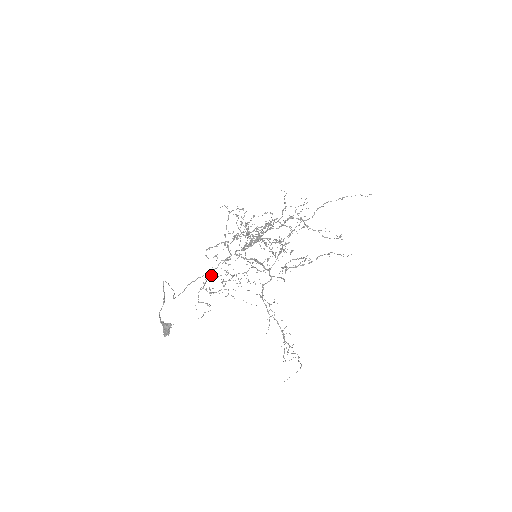
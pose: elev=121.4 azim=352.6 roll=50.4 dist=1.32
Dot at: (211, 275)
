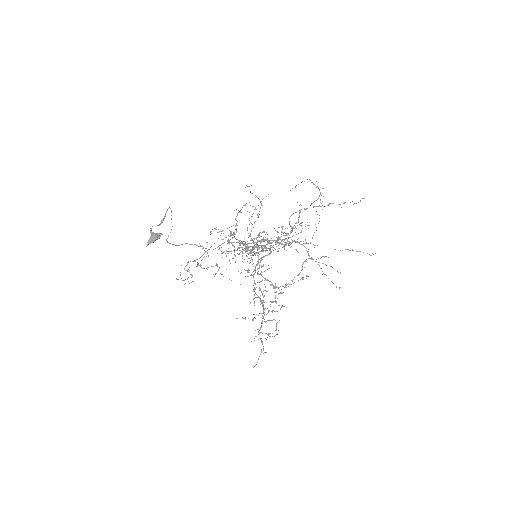
Dot at: occluded
